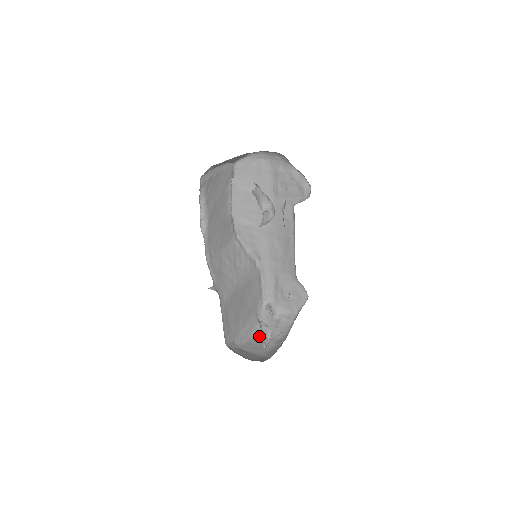
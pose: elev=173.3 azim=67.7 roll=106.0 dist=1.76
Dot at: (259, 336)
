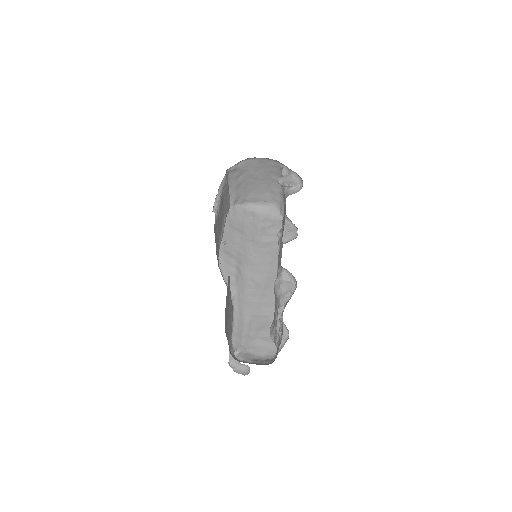
Dot at: occluded
